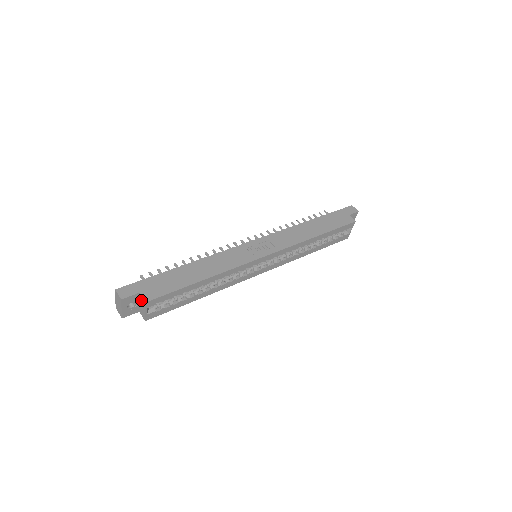
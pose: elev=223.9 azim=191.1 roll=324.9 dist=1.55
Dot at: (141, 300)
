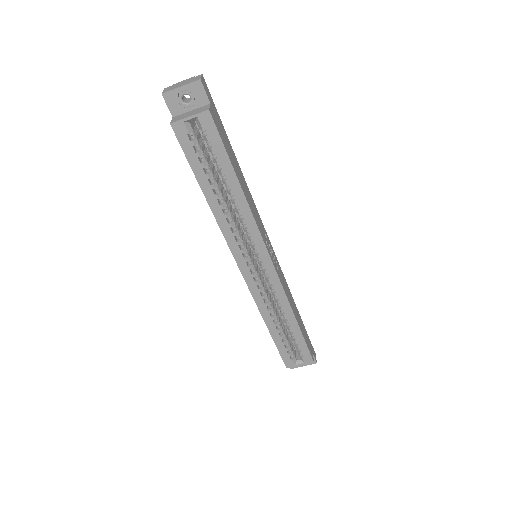
Dot at: (201, 108)
